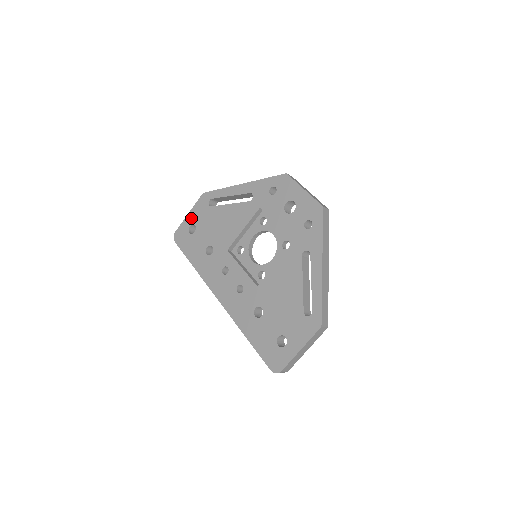
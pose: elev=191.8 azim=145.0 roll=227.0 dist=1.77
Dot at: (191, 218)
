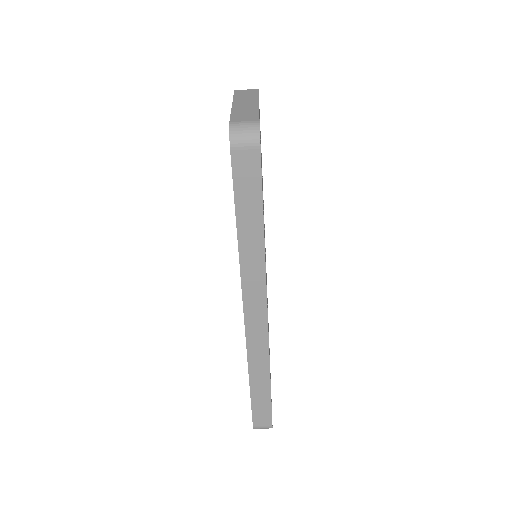
Dot at: occluded
